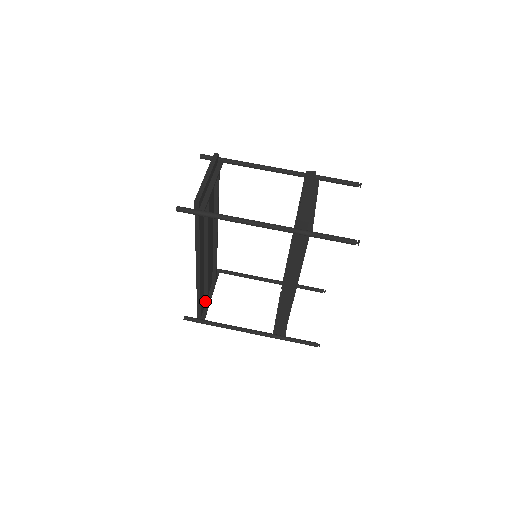
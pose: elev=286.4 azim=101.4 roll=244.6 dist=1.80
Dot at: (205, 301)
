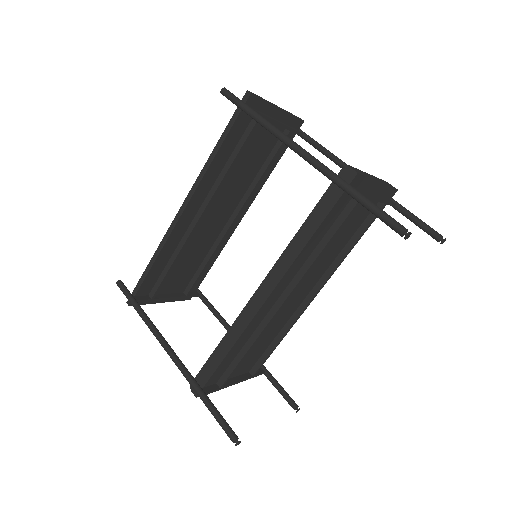
Dot at: (157, 283)
